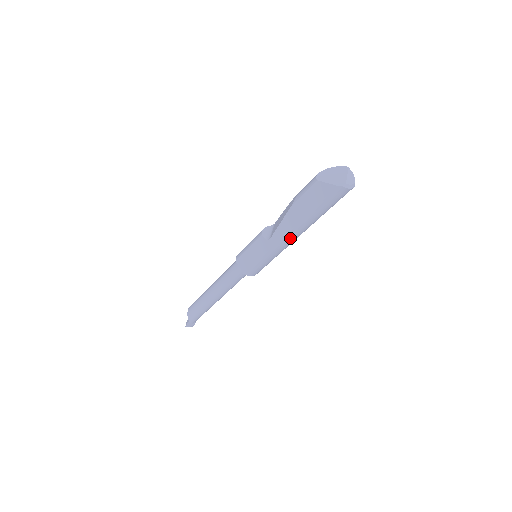
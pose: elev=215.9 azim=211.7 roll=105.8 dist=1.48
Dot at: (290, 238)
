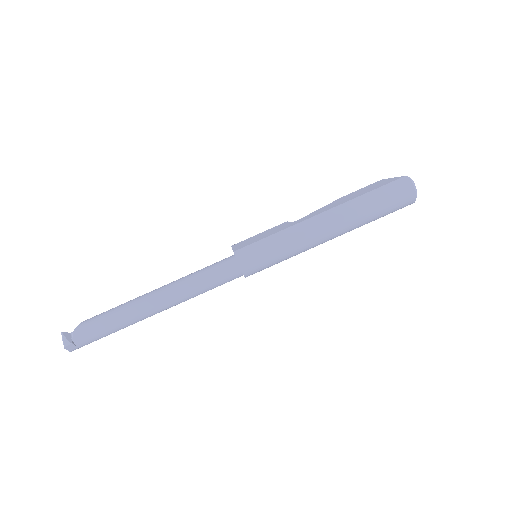
Dot at: (323, 220)
